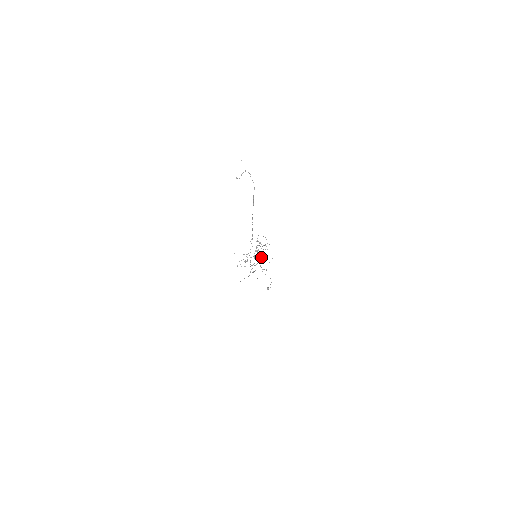
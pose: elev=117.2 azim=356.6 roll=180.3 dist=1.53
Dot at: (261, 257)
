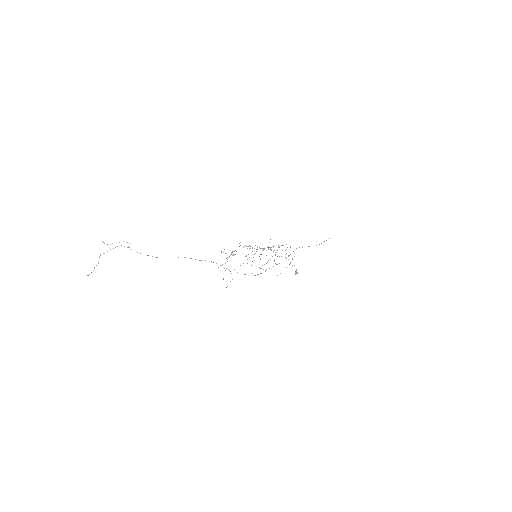
Dot at: occluded
